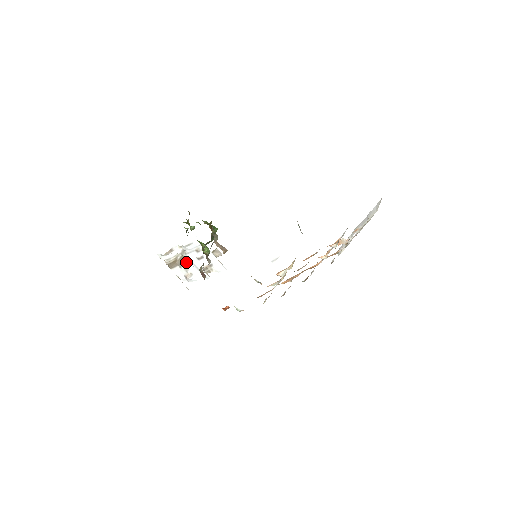
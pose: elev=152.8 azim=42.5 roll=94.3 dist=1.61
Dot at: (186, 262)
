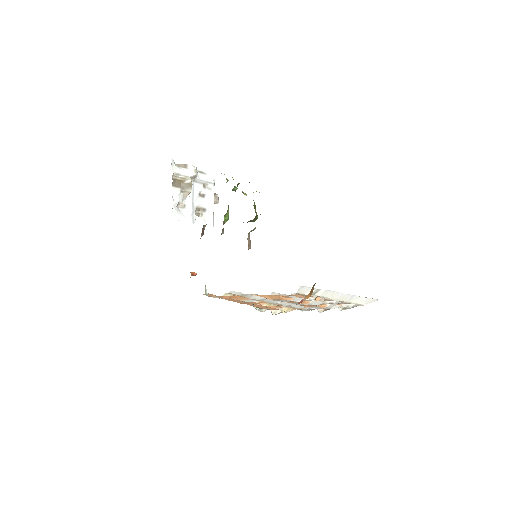
Dot at: (190, 192)
